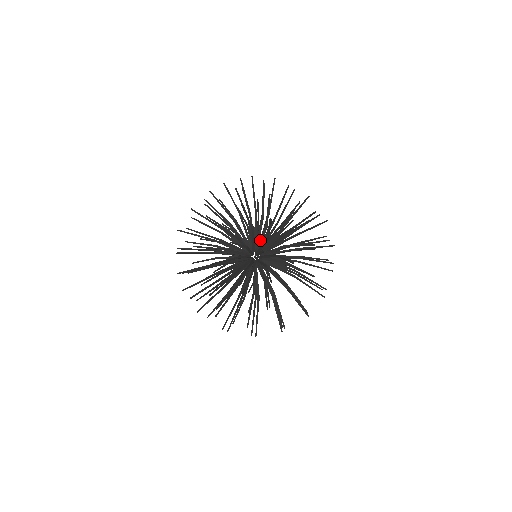
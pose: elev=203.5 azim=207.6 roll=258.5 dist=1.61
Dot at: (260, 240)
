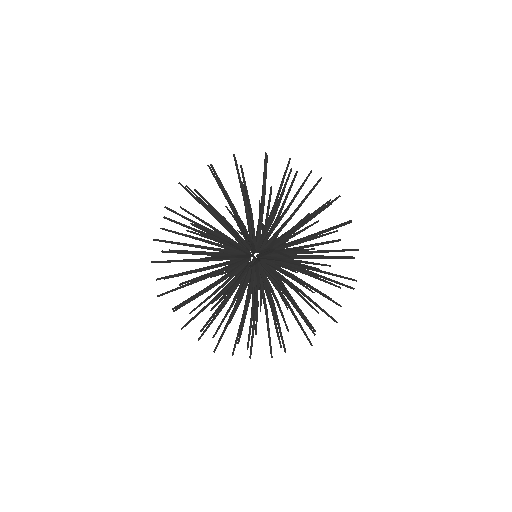
Dot at: (252, 249)
